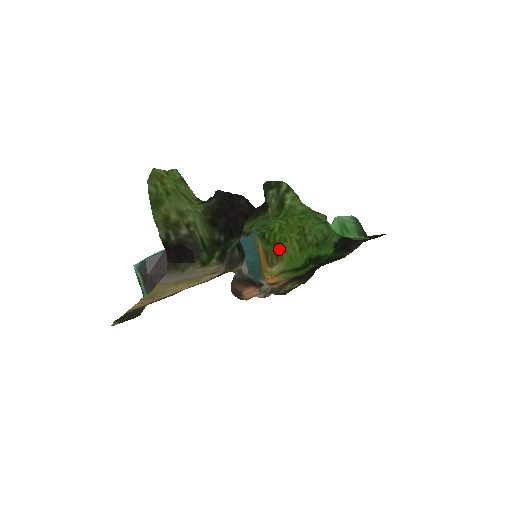
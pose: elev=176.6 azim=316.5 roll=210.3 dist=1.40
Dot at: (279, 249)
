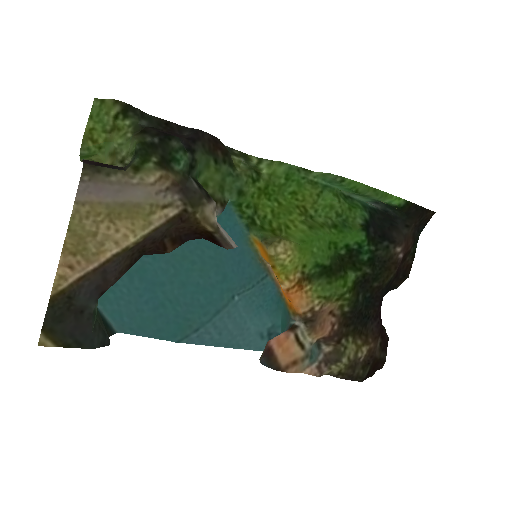
Dot at: (282, 236)
